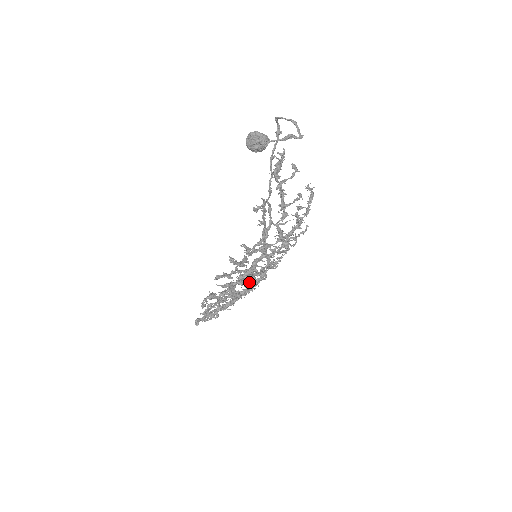
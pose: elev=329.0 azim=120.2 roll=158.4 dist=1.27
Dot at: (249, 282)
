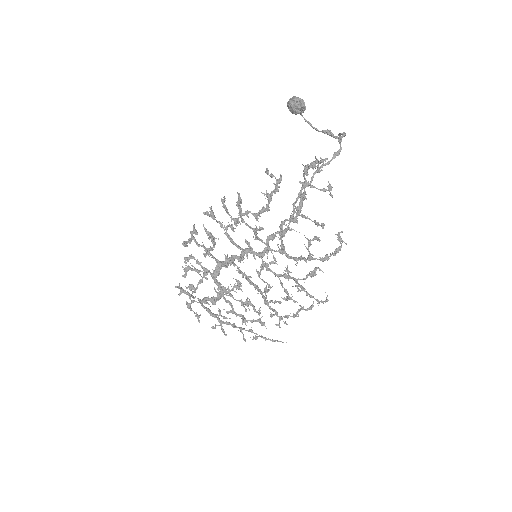
Dot at: (237, 285)
